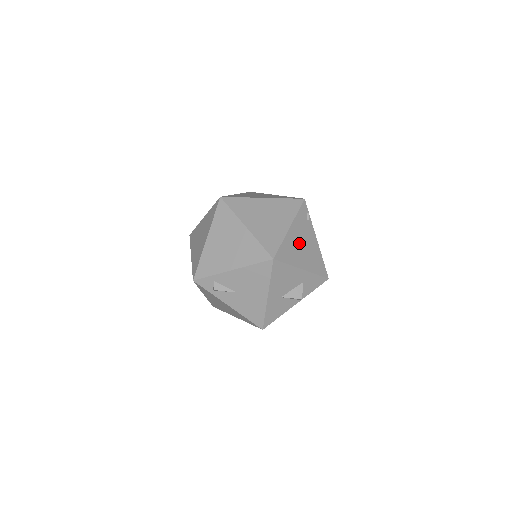
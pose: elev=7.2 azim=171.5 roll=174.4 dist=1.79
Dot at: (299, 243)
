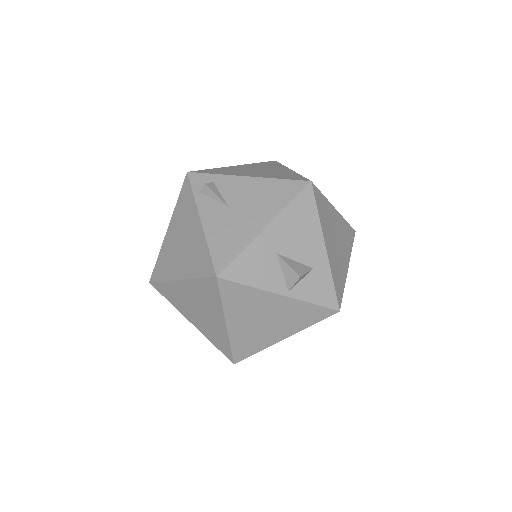
Dot at: (335, 231)
